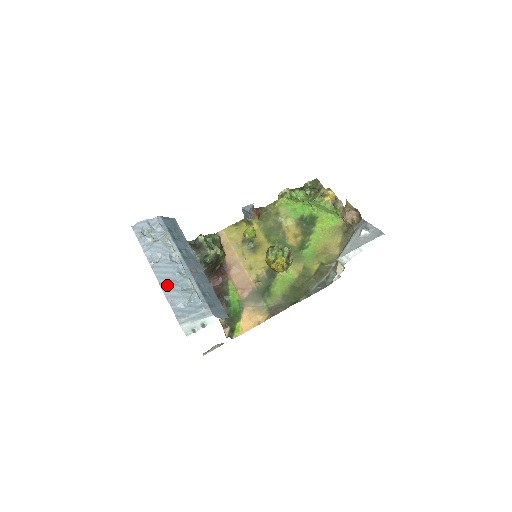
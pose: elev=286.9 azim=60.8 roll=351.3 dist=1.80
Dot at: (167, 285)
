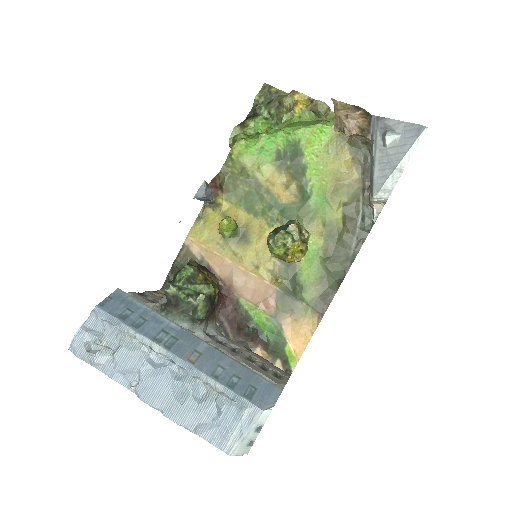
Dot at: (174, 410)
